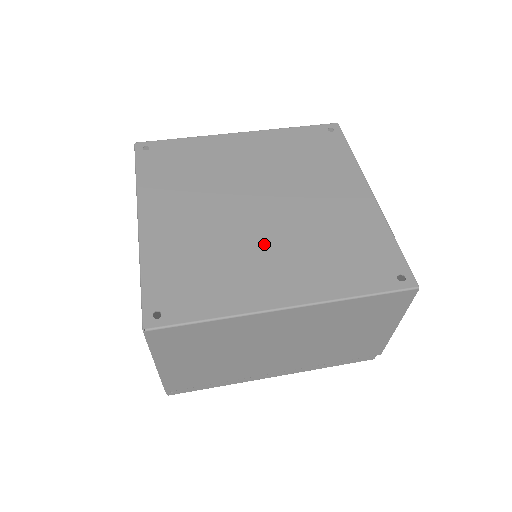
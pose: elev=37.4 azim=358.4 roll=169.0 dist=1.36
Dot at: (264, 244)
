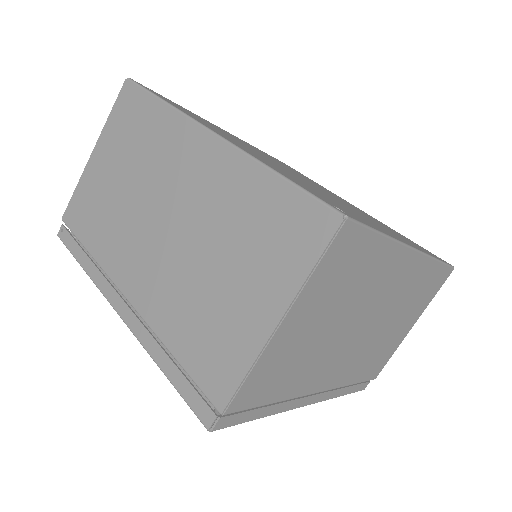
Dot at: (267, 159)
